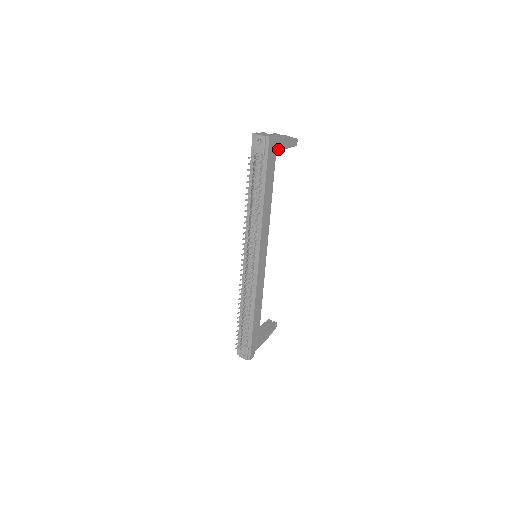
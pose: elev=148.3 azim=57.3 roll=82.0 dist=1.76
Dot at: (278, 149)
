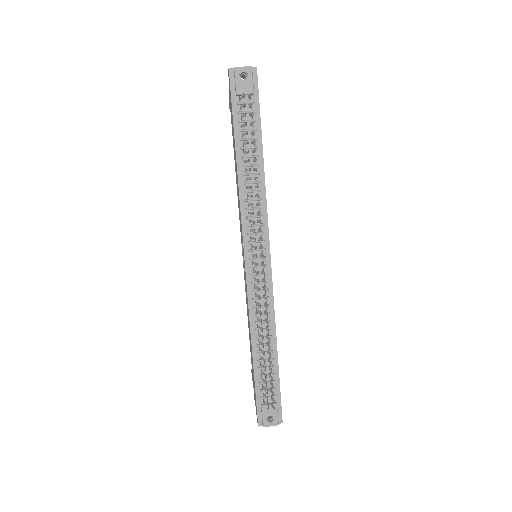
Dot at: occluded
